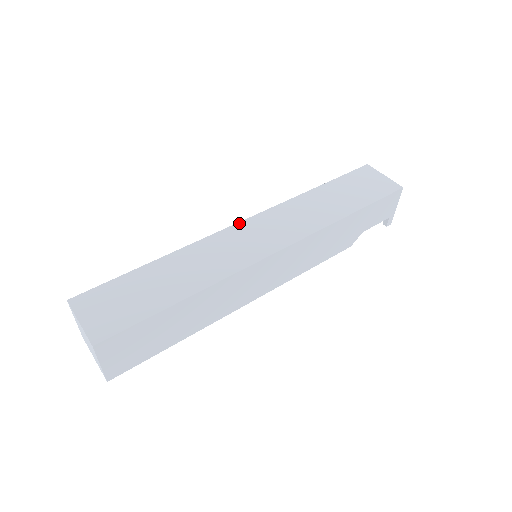
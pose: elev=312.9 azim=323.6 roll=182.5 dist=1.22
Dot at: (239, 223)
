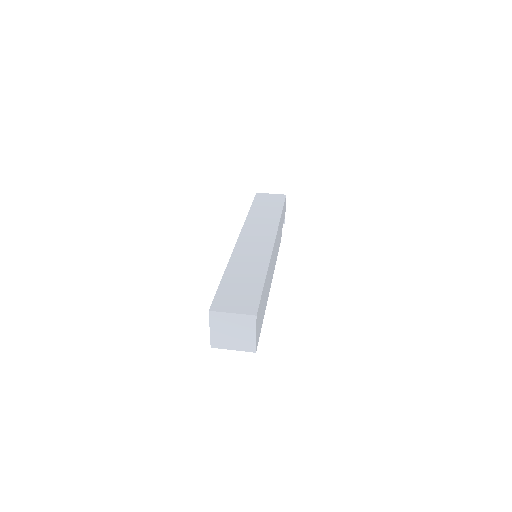
Dot at: (238, 240)
